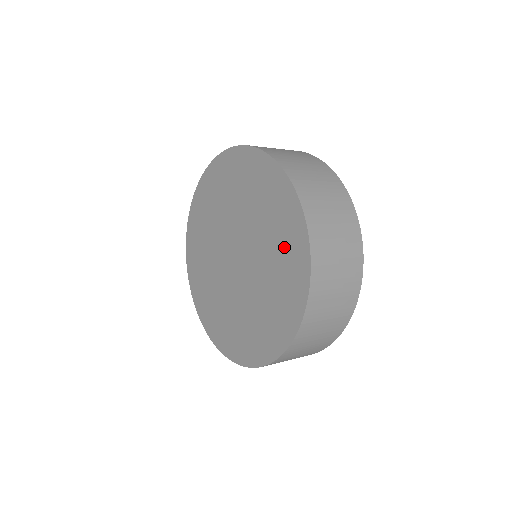
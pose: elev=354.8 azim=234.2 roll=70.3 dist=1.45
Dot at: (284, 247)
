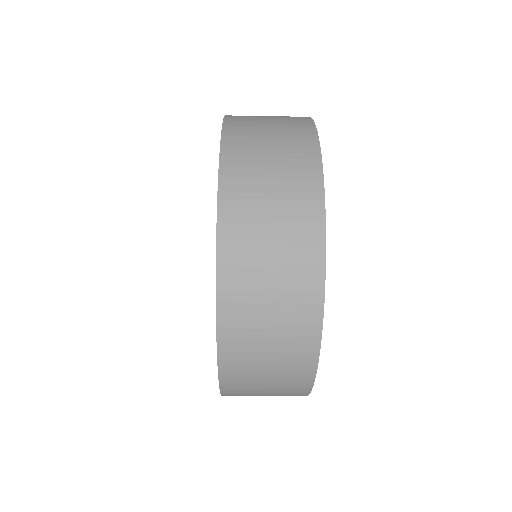
Dot at: occluded
